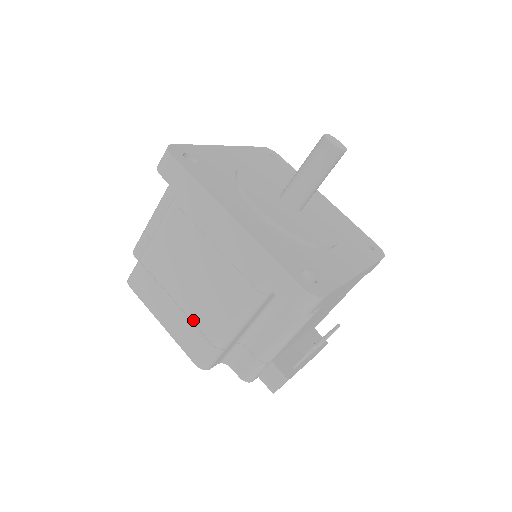
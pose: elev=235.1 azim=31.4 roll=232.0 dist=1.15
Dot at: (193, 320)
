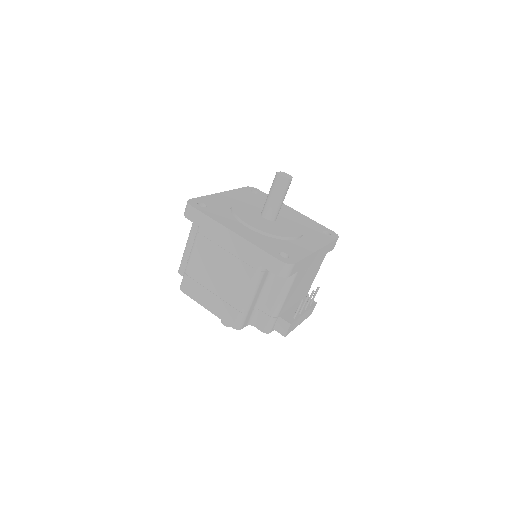
Dot at: (225, 300)
